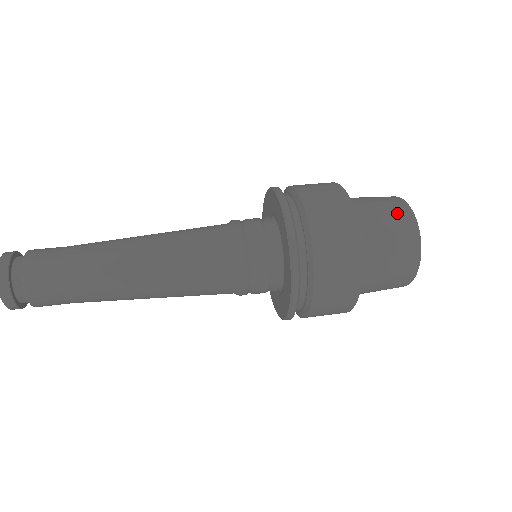
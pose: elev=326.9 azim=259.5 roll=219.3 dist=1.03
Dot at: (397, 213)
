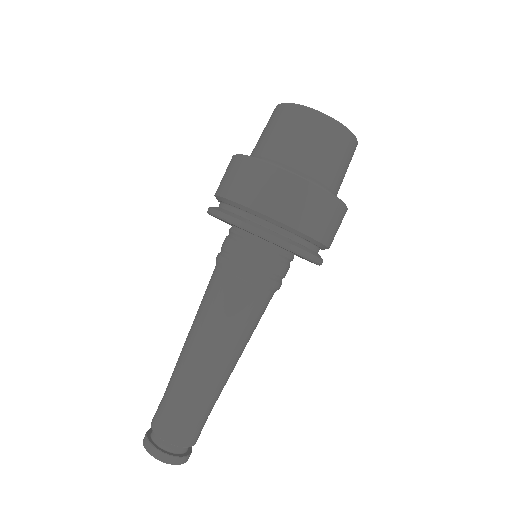
Dot at: (350, 154)
